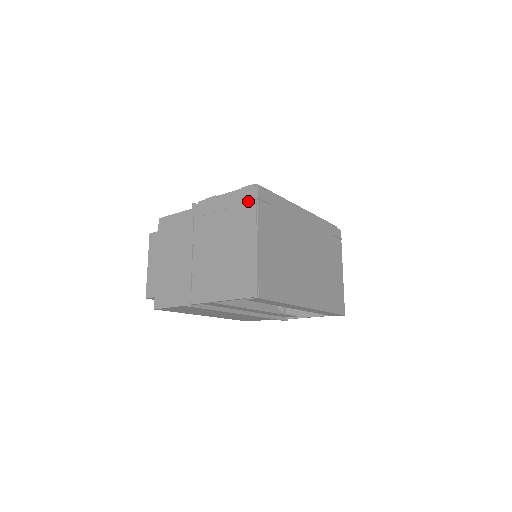
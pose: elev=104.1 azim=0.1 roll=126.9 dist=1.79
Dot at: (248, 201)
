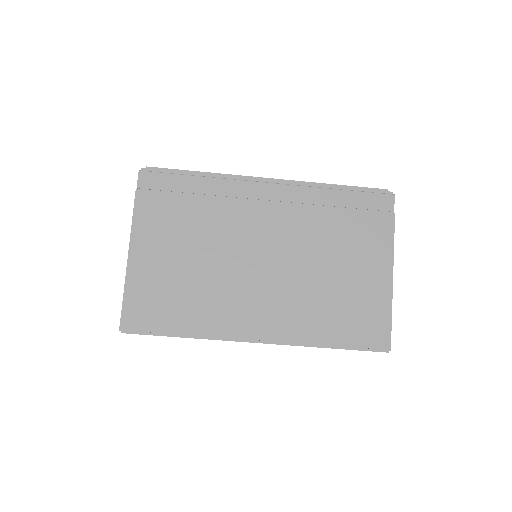
Dot at: occluded
